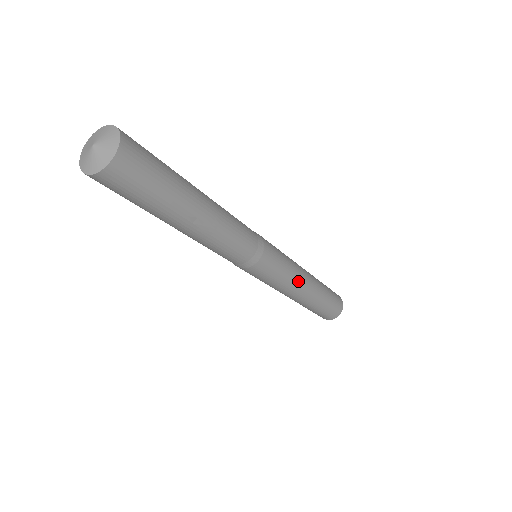
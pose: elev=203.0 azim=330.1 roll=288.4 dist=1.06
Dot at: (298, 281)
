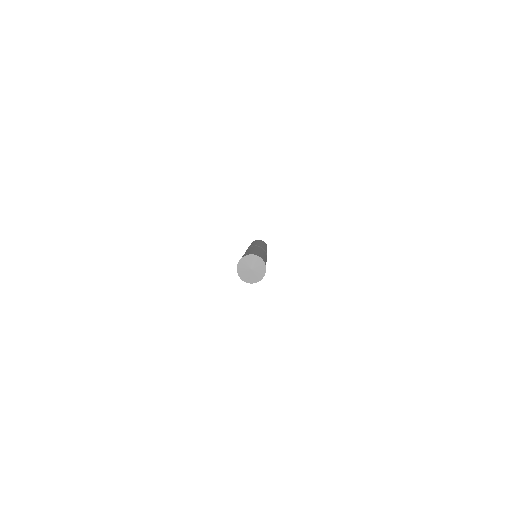
Dot at: occluded
